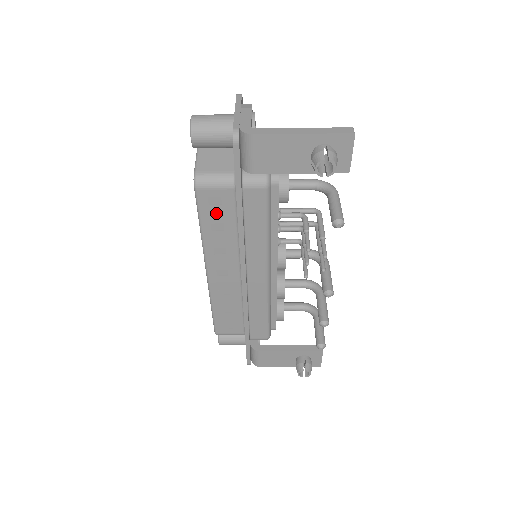
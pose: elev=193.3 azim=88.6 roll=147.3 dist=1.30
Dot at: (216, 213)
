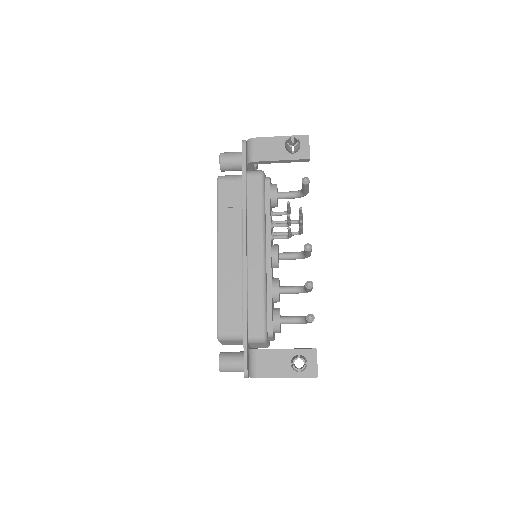
Dot at: (229, 199)
